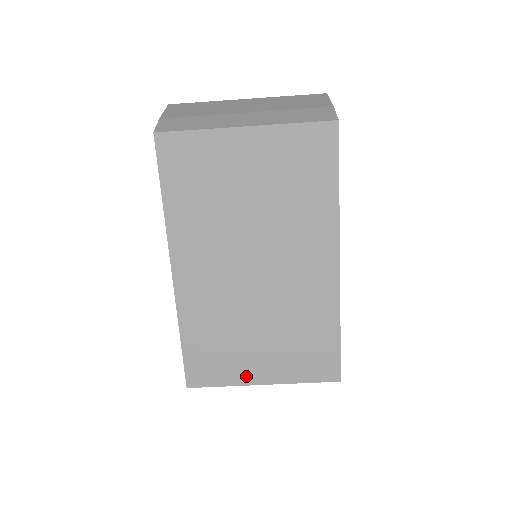
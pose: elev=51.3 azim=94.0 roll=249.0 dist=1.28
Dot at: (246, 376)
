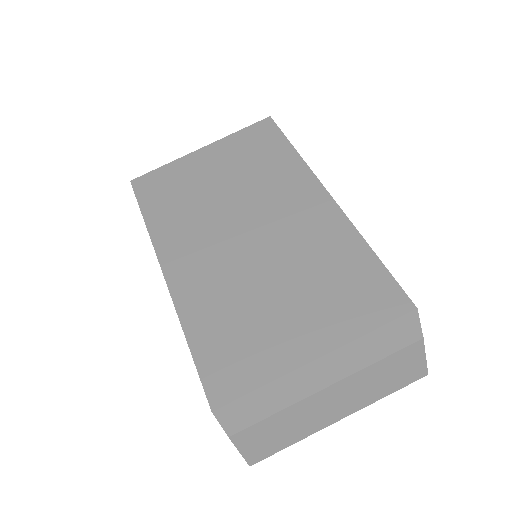
Dot at: (287, 357)
